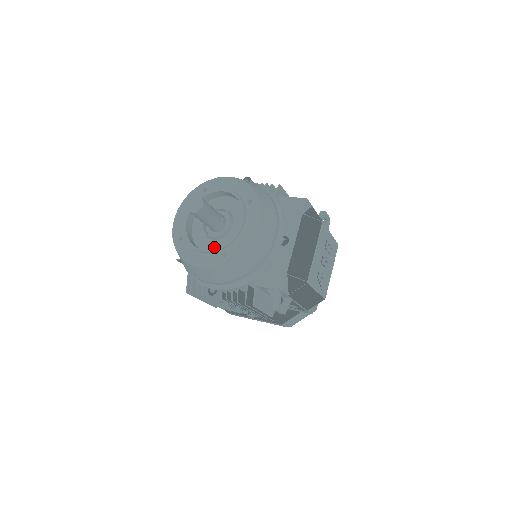
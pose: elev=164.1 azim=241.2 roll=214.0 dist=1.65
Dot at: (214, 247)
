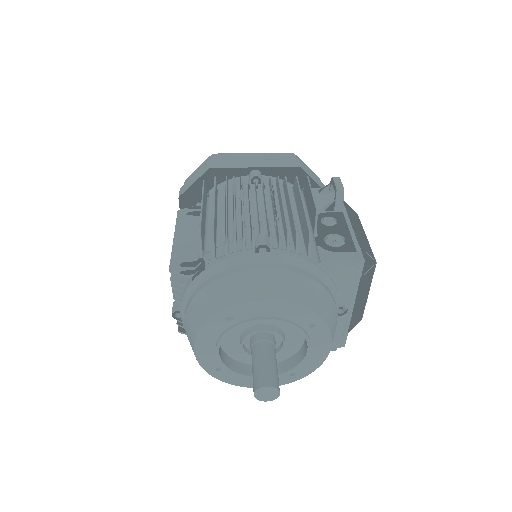
Dot at: occluded
